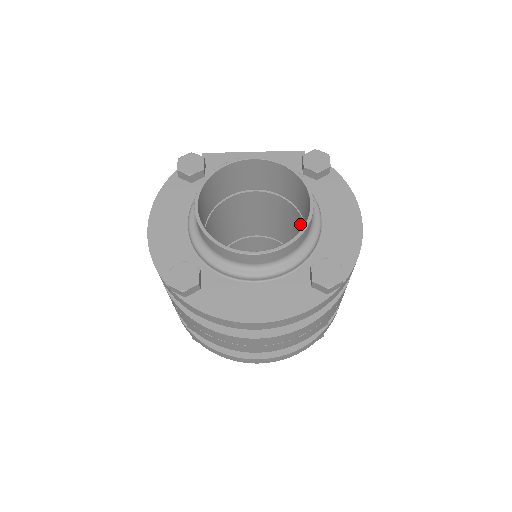
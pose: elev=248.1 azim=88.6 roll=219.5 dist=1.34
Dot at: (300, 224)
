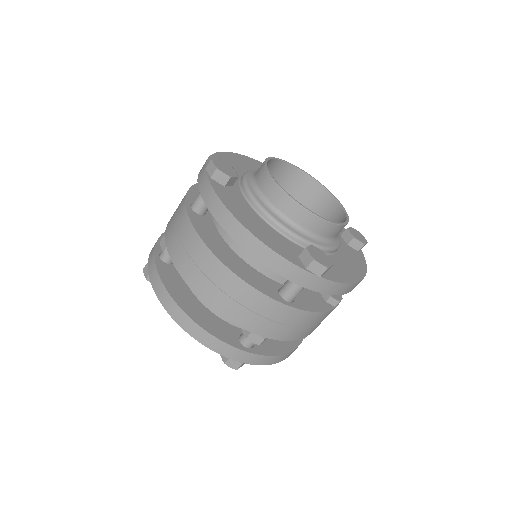
Dot at: occluded
